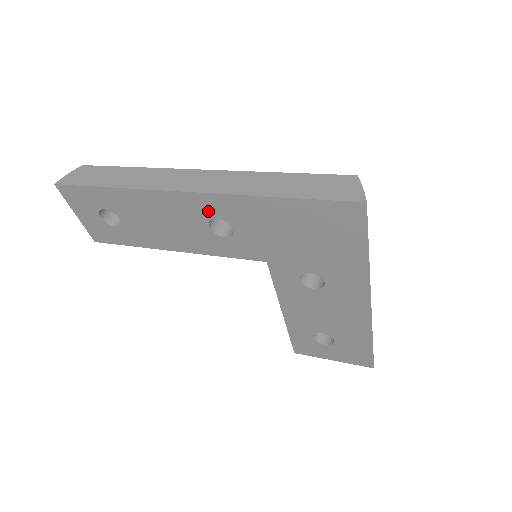
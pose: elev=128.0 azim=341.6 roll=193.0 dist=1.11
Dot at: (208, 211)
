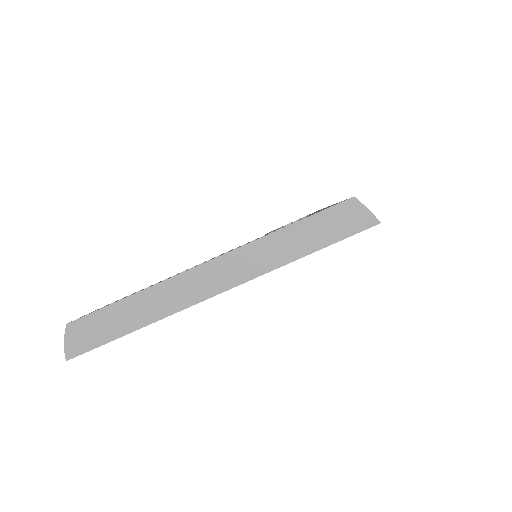
Dot at: occluded
